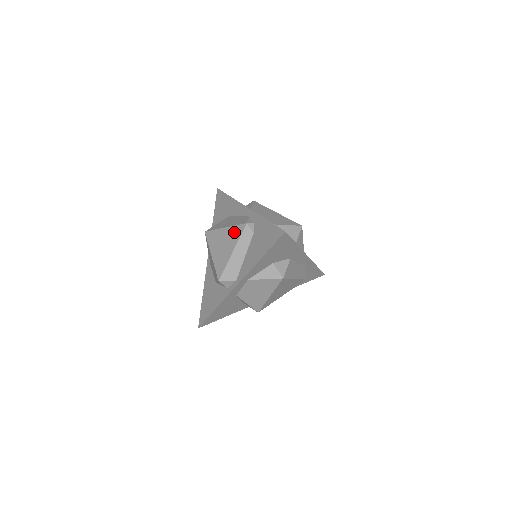
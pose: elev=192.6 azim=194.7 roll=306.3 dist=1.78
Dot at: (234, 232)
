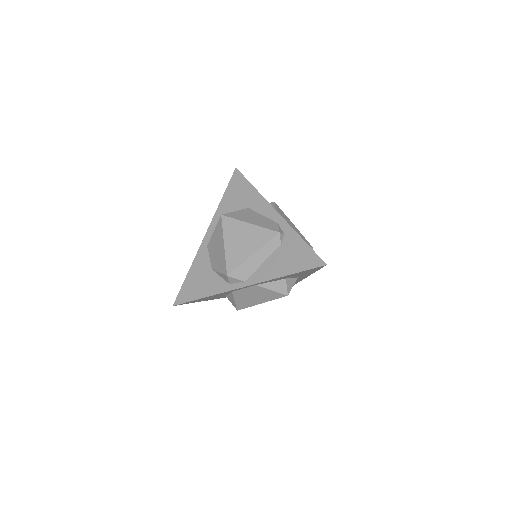
Dot at: (261, 234)
